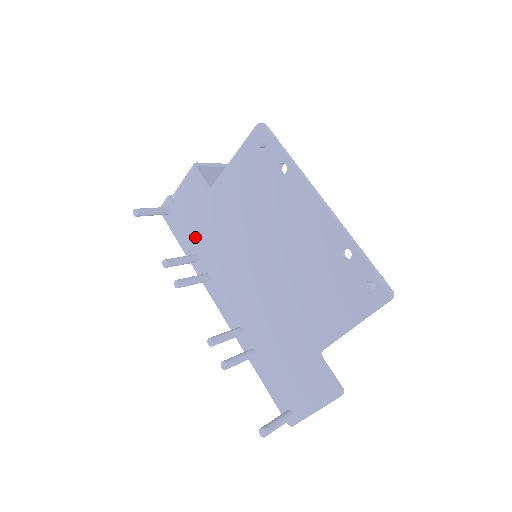
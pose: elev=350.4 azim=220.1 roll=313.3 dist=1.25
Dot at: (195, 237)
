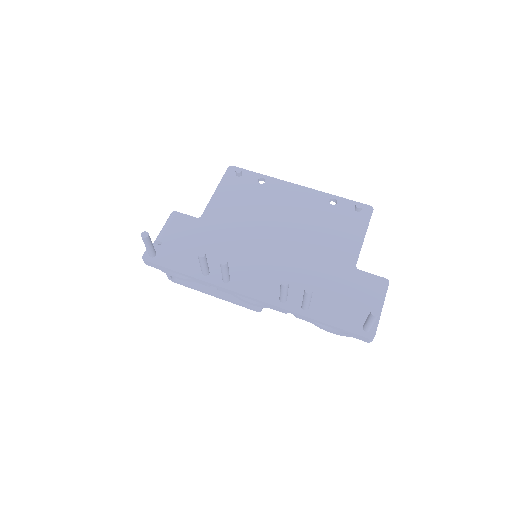
Dot at: occluded
